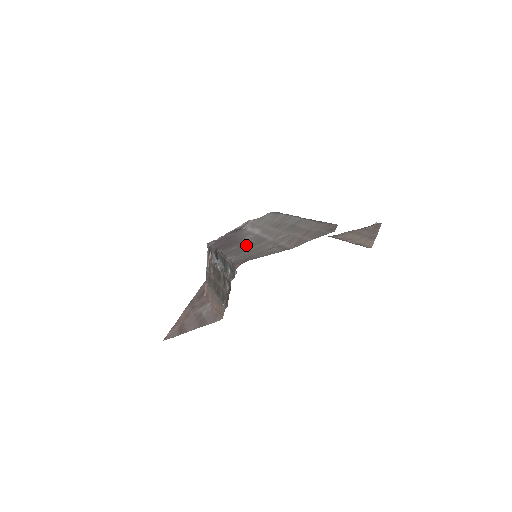
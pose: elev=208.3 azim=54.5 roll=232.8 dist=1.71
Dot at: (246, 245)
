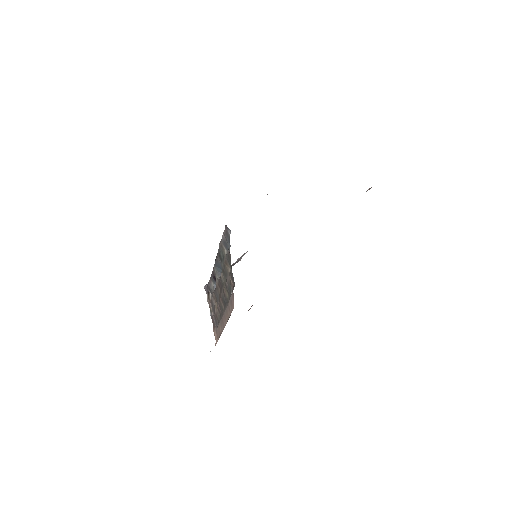
Dot at: occluded
